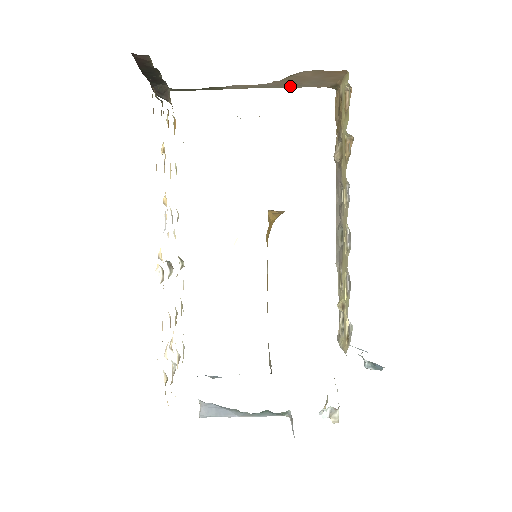
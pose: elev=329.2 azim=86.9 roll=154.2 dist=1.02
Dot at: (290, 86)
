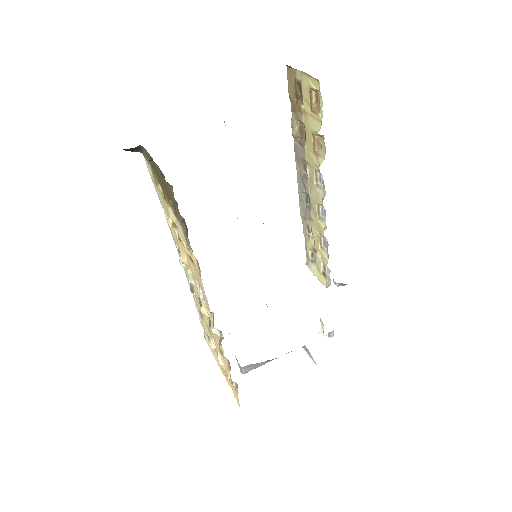
Dot at: occluded
